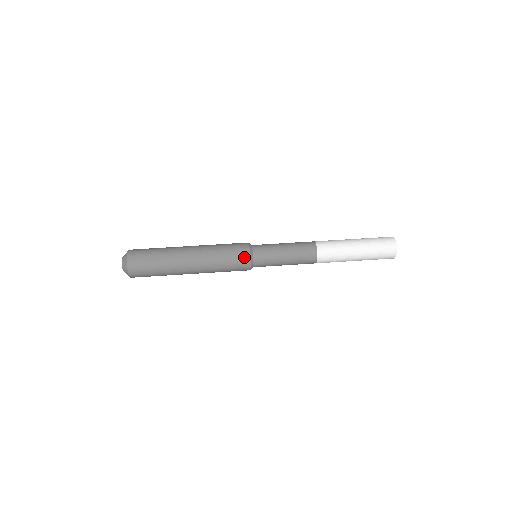
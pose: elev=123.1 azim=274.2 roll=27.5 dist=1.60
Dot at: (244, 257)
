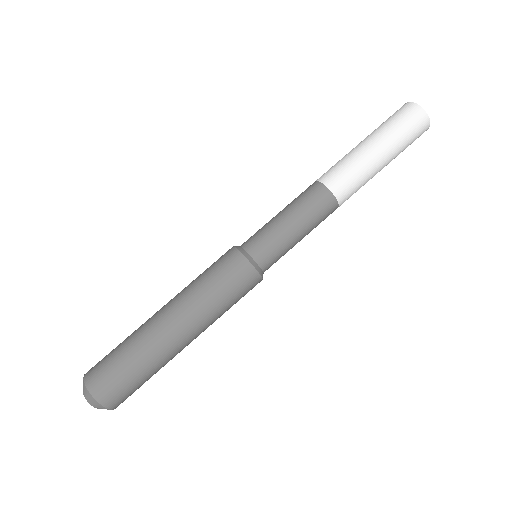
Dot at: (244, 271)
